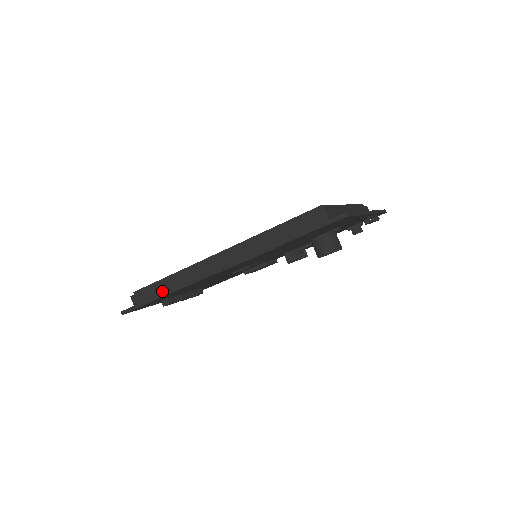
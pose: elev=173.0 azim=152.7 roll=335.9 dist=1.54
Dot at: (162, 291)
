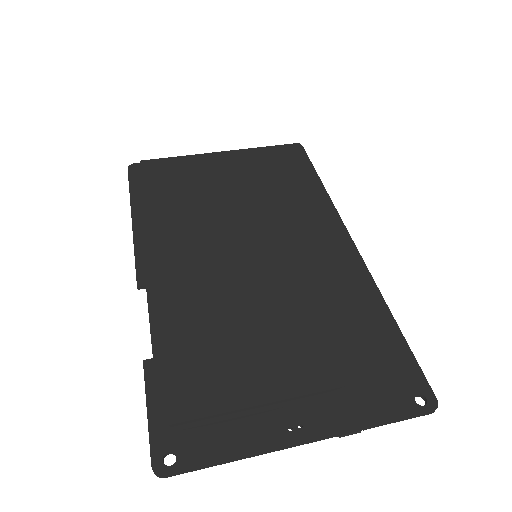
Dot at: occluded
